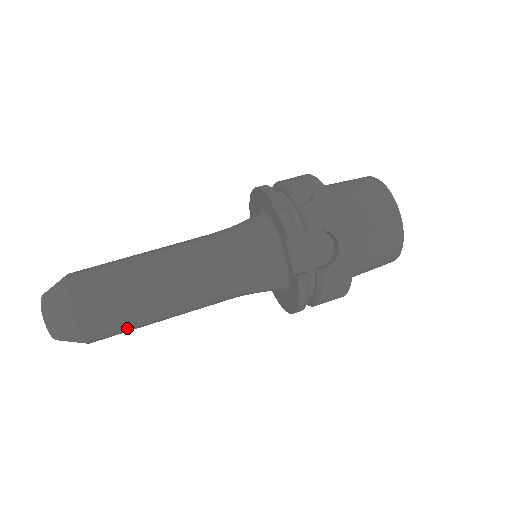
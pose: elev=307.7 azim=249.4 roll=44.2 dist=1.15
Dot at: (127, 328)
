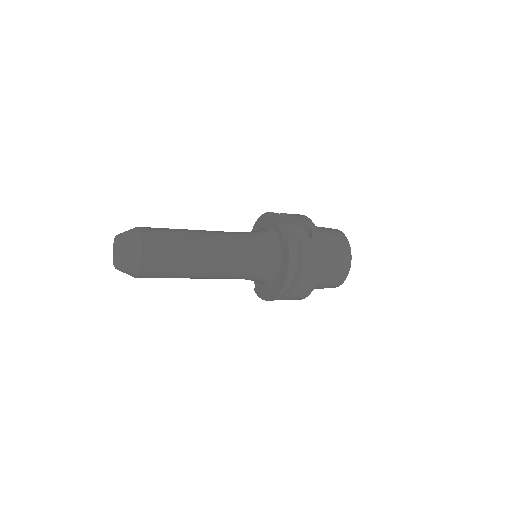
Dot at: (171, 260)
